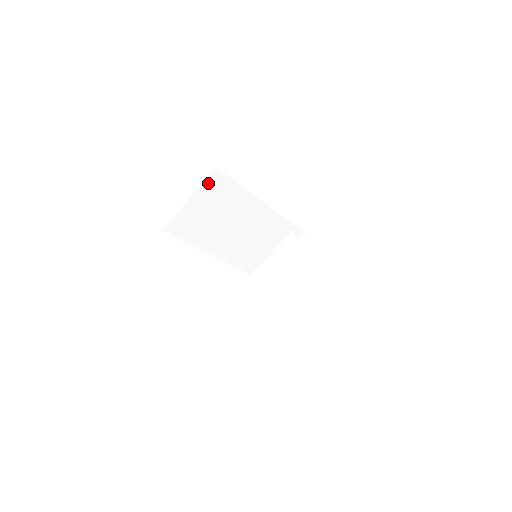
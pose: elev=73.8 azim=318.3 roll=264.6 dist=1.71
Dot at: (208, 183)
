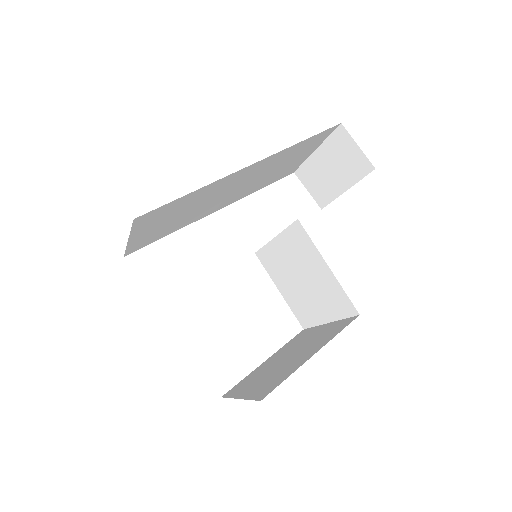
Dot at: (138, 224)
